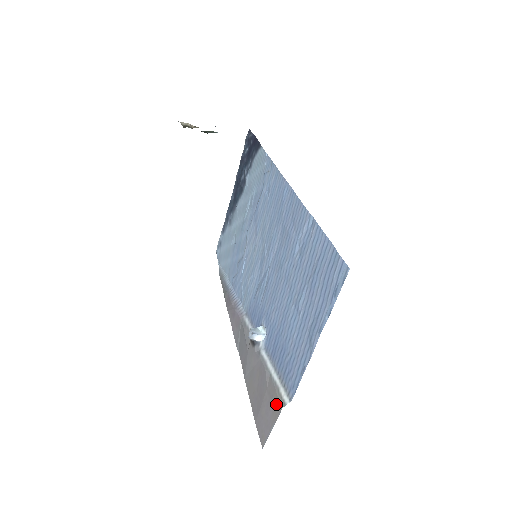
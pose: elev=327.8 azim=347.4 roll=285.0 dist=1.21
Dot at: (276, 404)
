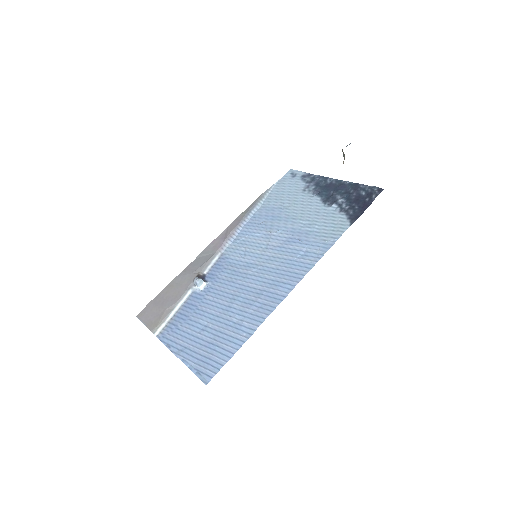
Dot at: (155, 324)
